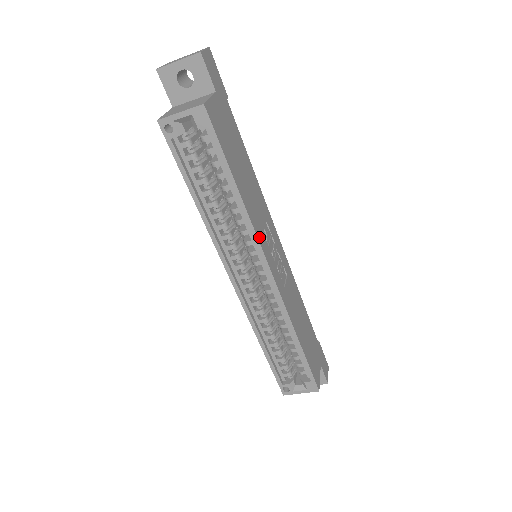
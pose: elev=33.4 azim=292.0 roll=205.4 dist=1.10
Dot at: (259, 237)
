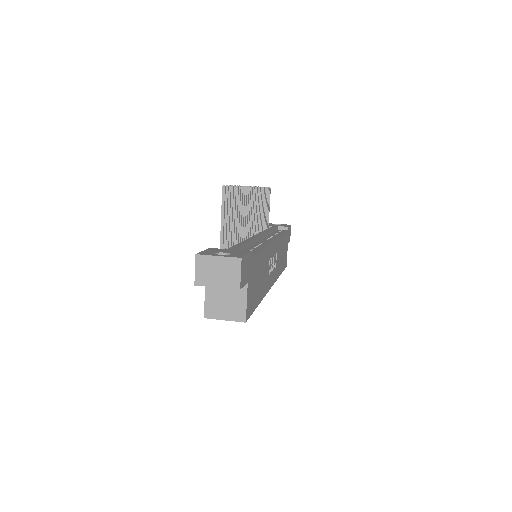
Dot at: (267, 290)
